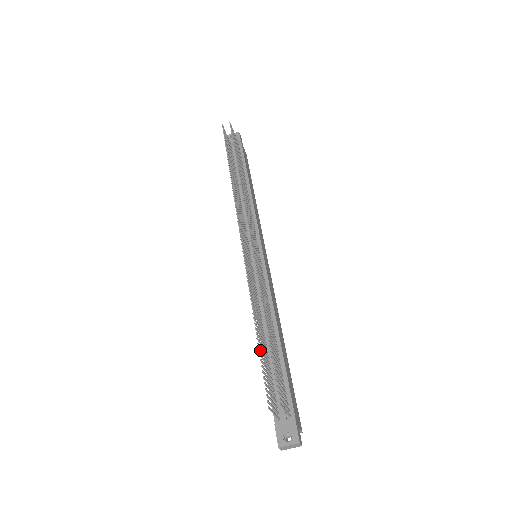
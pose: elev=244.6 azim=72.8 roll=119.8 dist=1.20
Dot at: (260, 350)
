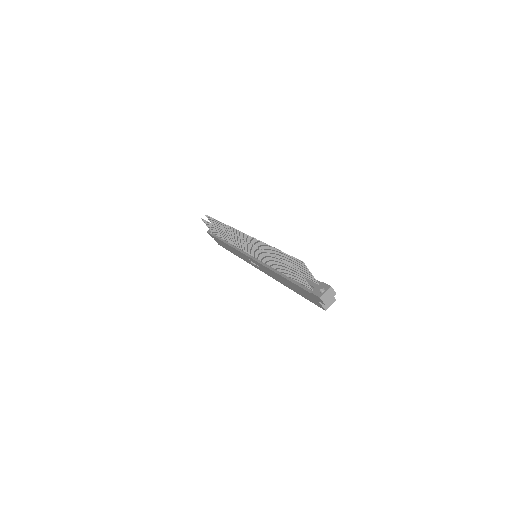
Dot at: (277, 258)
